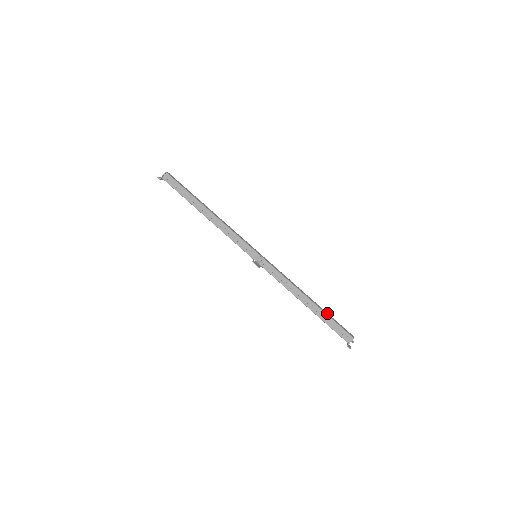
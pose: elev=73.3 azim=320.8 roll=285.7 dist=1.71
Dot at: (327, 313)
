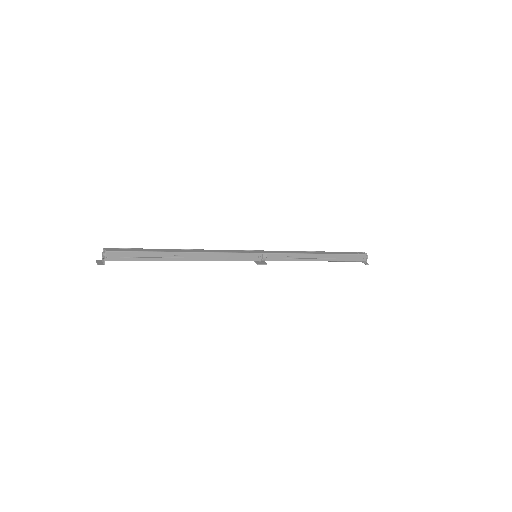
Dot at: (337, 252)
